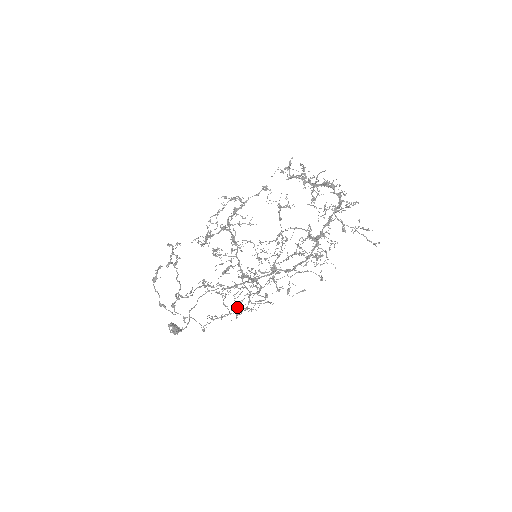
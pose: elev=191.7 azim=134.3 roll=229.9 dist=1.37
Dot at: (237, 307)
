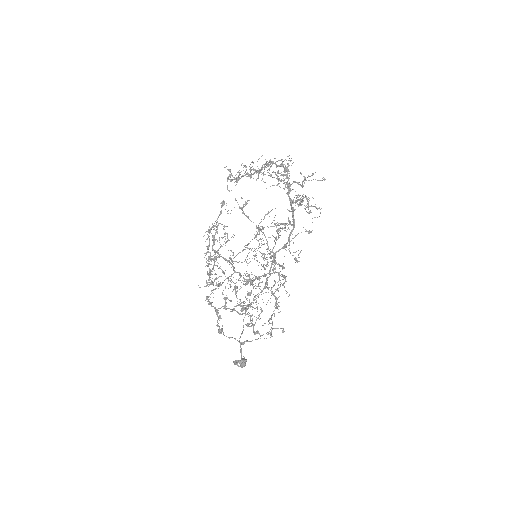
Dot at: occluded
